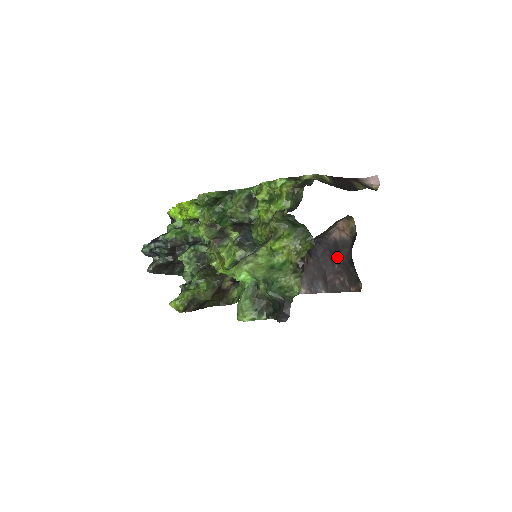
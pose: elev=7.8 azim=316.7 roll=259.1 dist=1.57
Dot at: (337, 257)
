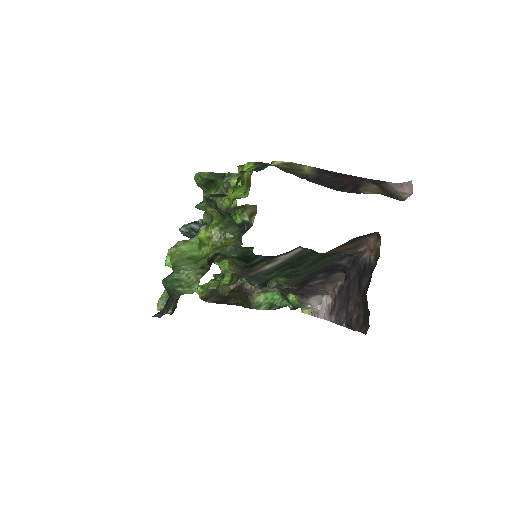
Dot at: (361, 284)
